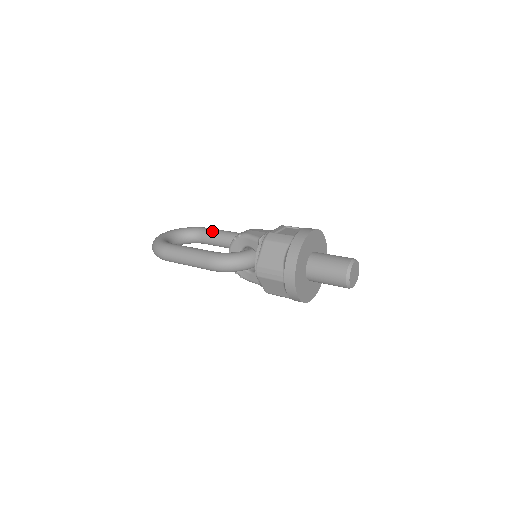
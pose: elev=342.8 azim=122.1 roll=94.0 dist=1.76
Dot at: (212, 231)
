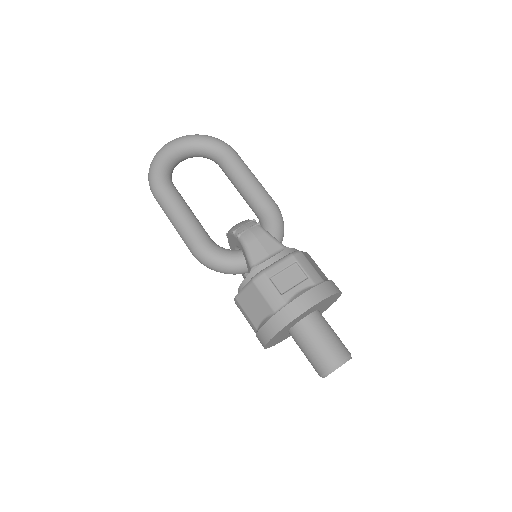
Dot at: (232, 166)
